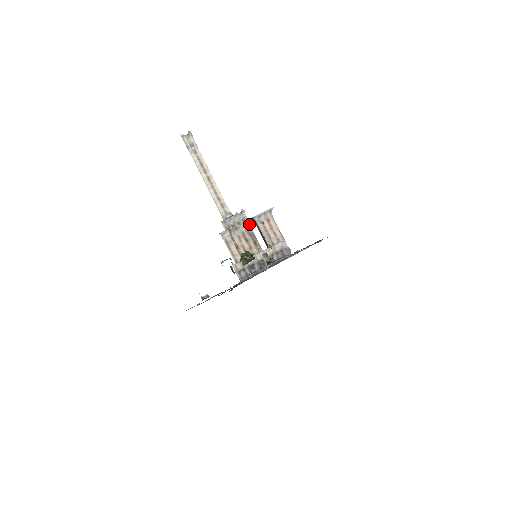
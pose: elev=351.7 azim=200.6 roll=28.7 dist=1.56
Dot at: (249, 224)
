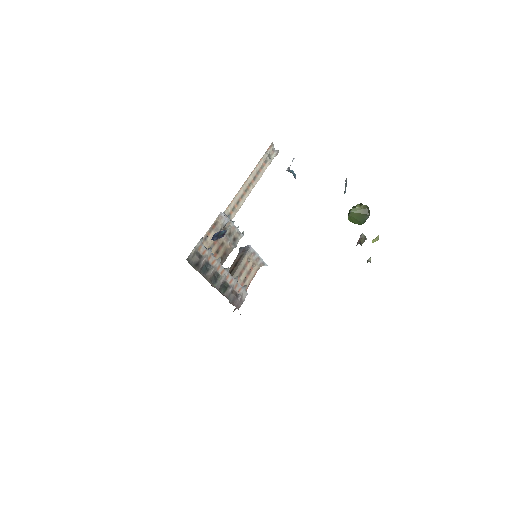
Dot at: (234, 247)
